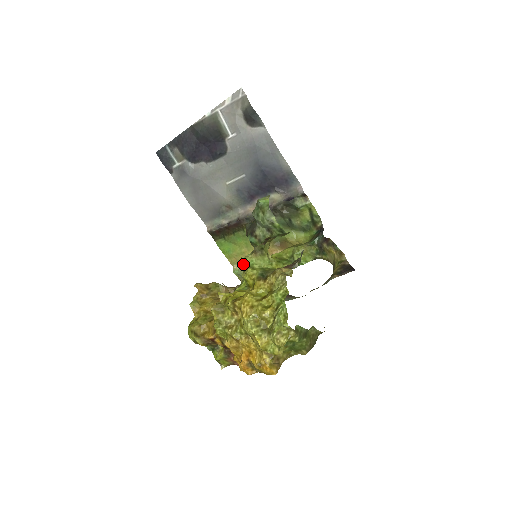
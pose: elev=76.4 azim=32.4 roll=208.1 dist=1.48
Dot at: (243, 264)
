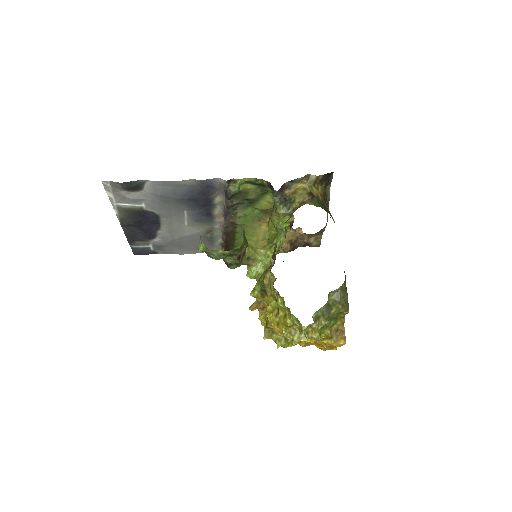
Dot at: occluded
